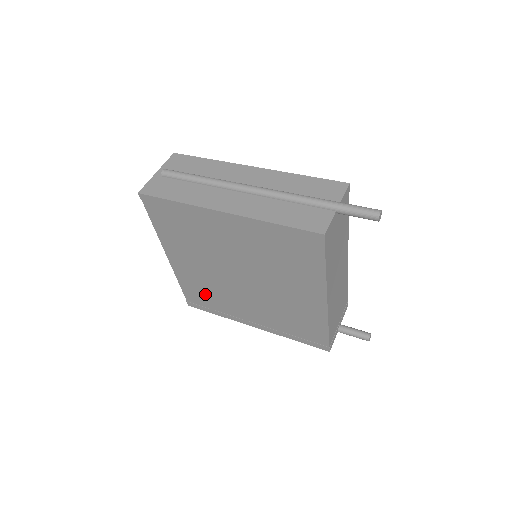
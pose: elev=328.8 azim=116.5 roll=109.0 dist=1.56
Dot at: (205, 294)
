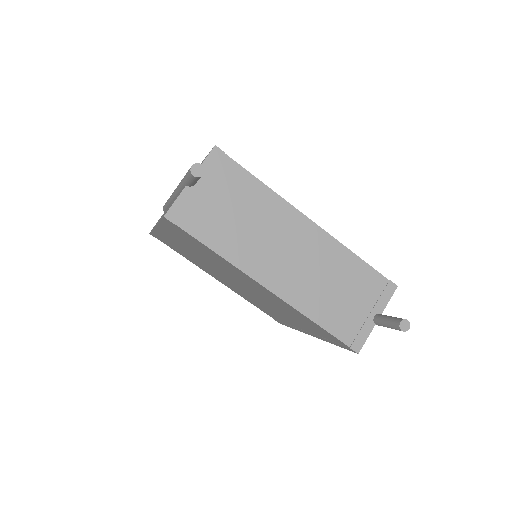
Dot at: (263, 308)
